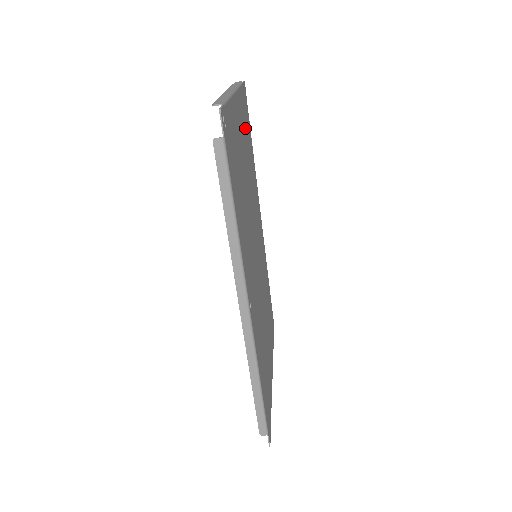
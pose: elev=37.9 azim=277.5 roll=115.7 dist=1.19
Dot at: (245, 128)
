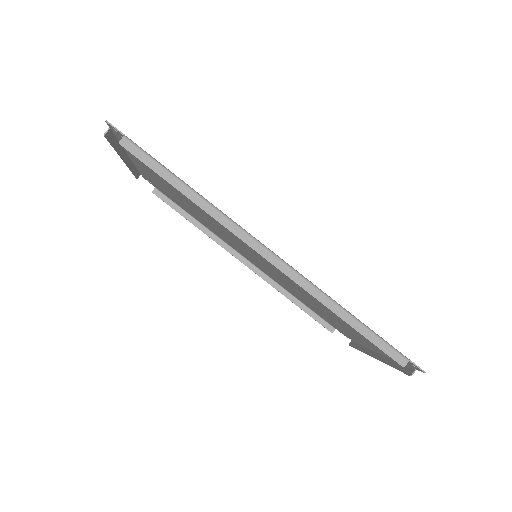
Dot at: (166, 190)
